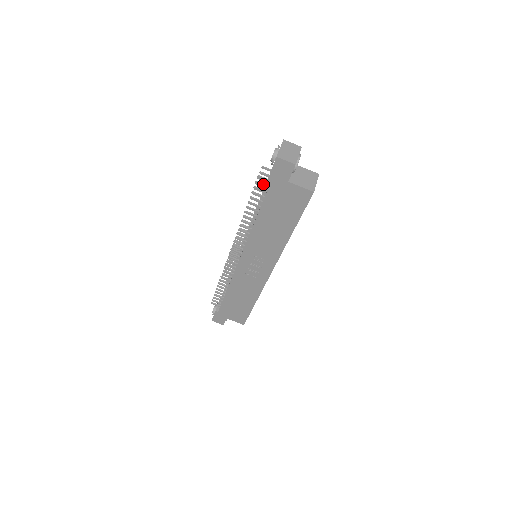
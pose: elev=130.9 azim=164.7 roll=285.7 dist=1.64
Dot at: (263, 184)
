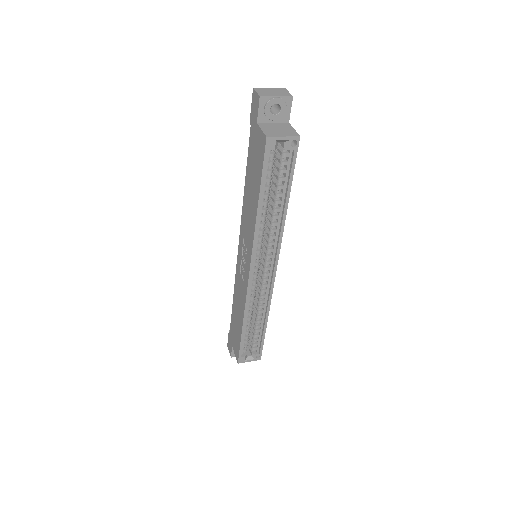
Dot at: occluded
